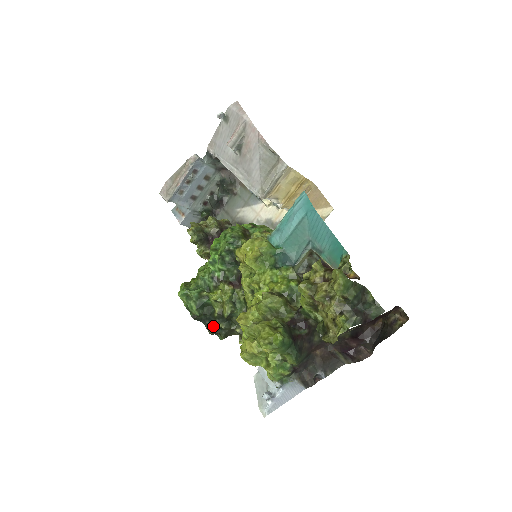
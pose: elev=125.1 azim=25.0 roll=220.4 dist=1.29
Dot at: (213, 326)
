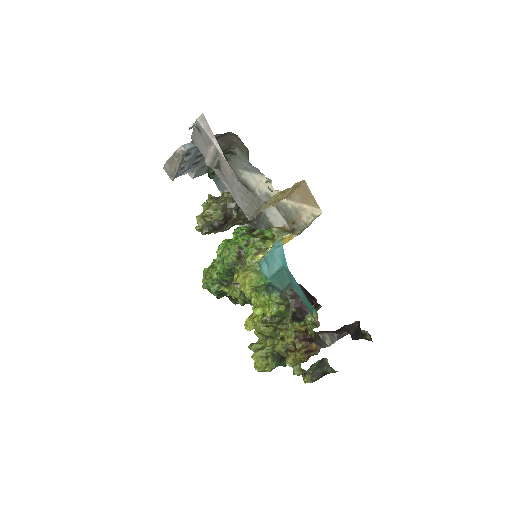
Dot at: (234, 302)
